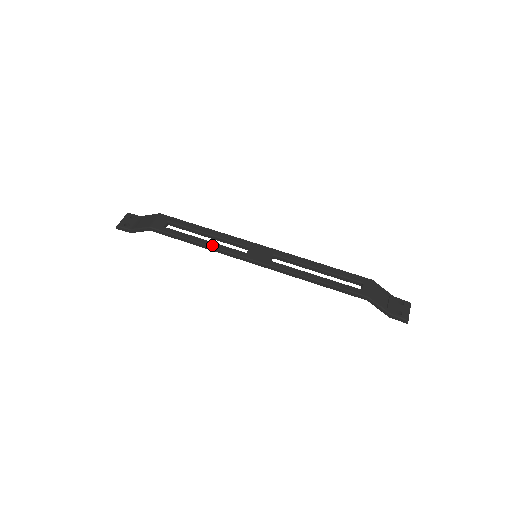
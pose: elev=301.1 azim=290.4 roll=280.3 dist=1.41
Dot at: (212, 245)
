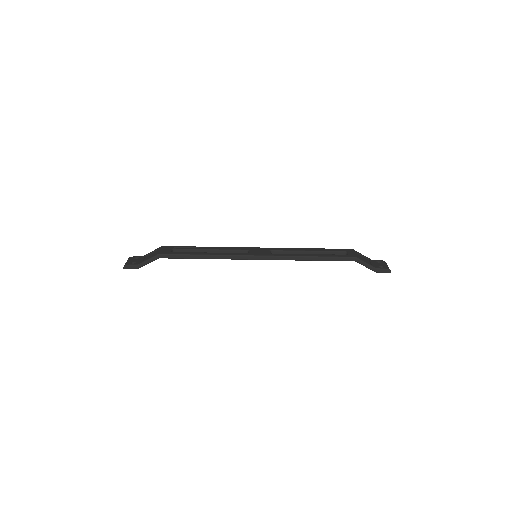
Dot at: (218, 254)
